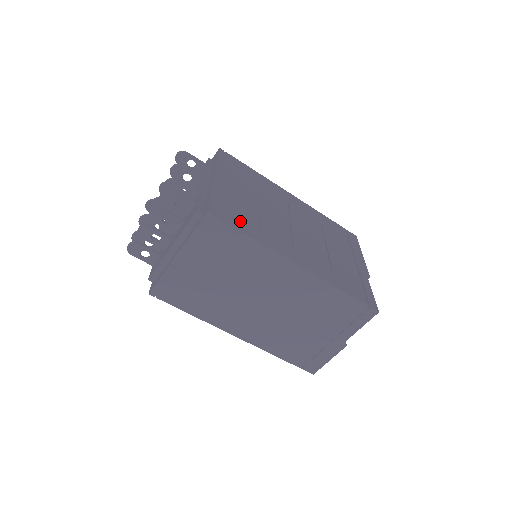
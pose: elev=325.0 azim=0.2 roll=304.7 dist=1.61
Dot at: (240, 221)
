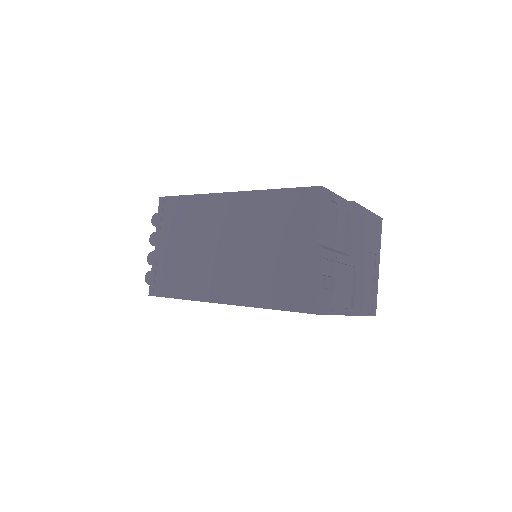
Dot at: occluded
